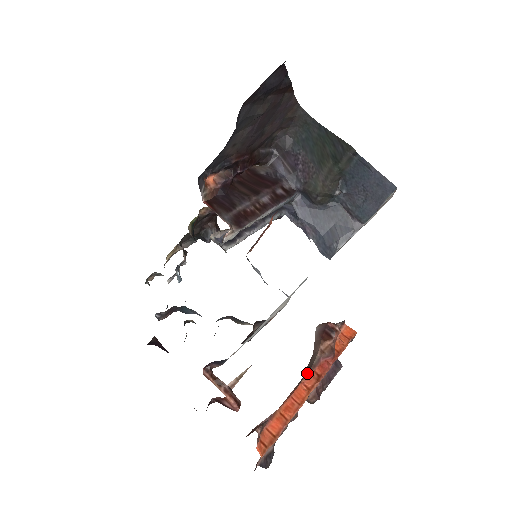
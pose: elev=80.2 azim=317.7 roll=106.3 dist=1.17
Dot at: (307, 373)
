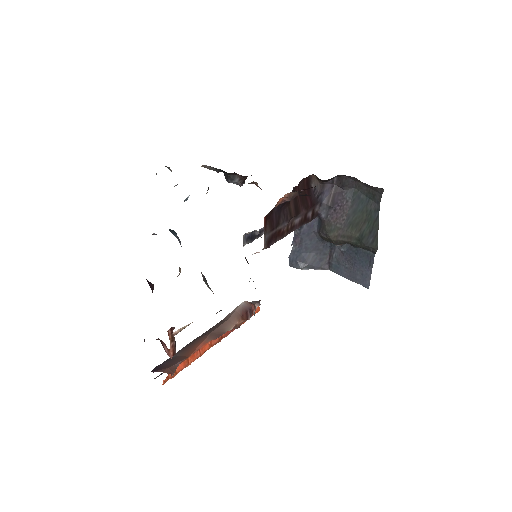
Dot at: (218, 337)
